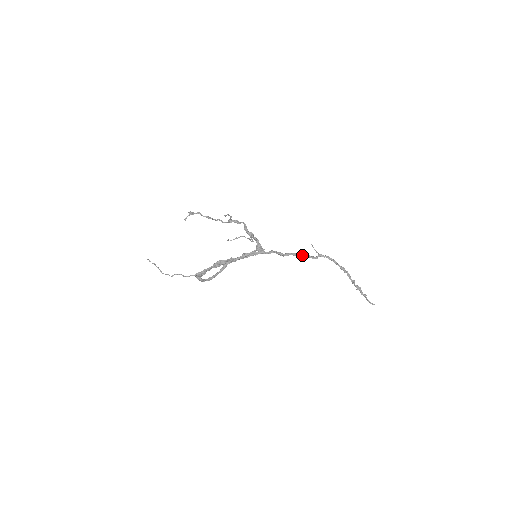
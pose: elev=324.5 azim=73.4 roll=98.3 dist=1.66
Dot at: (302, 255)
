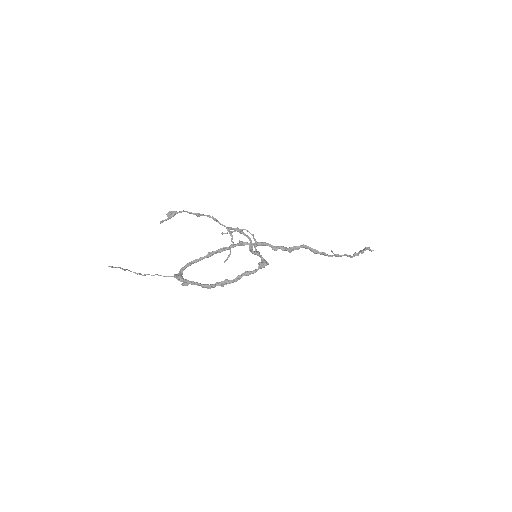
Dot at: (314, 252)
